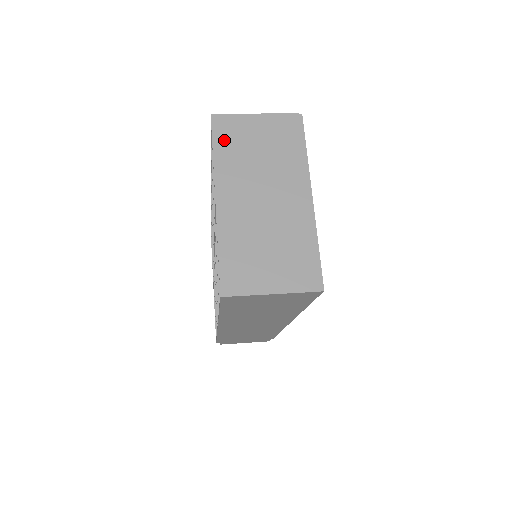
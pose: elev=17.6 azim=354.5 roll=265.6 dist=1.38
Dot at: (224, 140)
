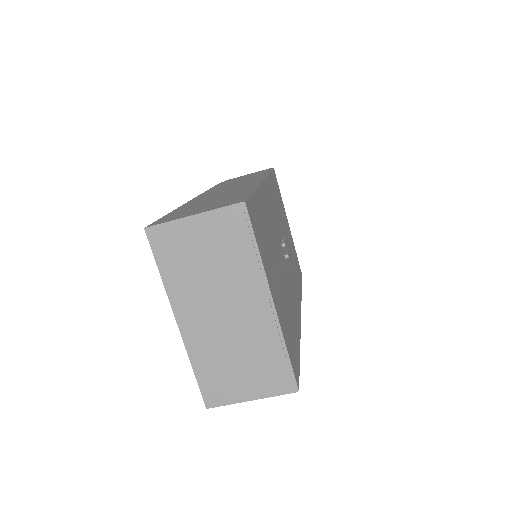
Dot at: (167, 257)
